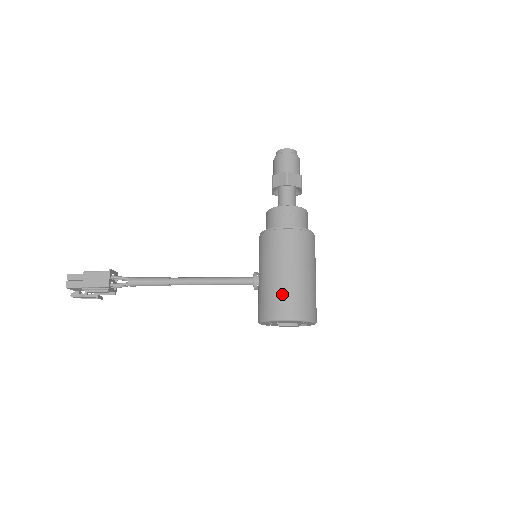
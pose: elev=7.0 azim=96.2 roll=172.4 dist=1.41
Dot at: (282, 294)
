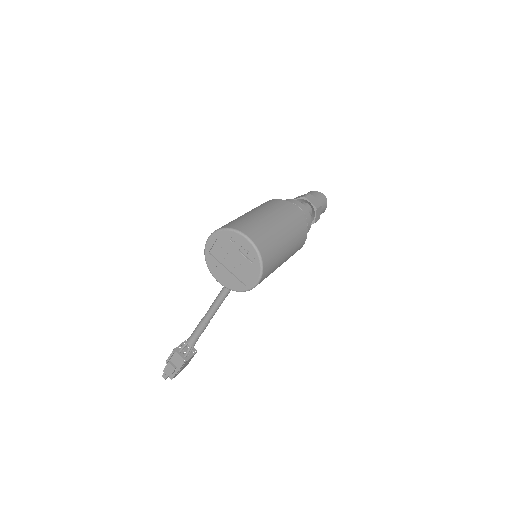
Dot at: occluded
